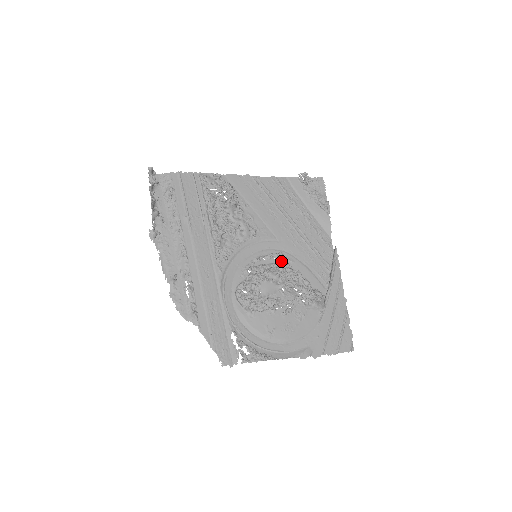
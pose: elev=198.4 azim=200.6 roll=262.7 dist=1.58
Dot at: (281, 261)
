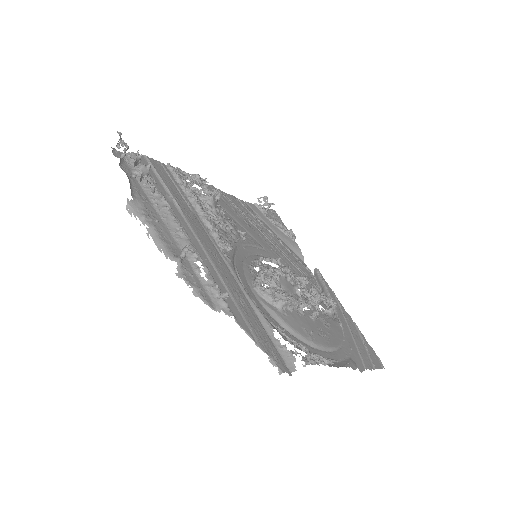
Dot at: occluded
